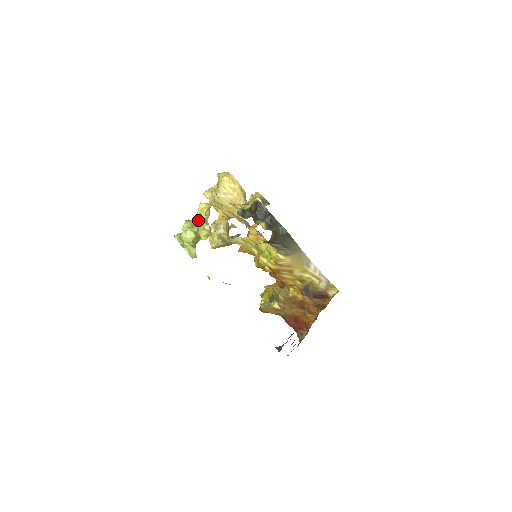
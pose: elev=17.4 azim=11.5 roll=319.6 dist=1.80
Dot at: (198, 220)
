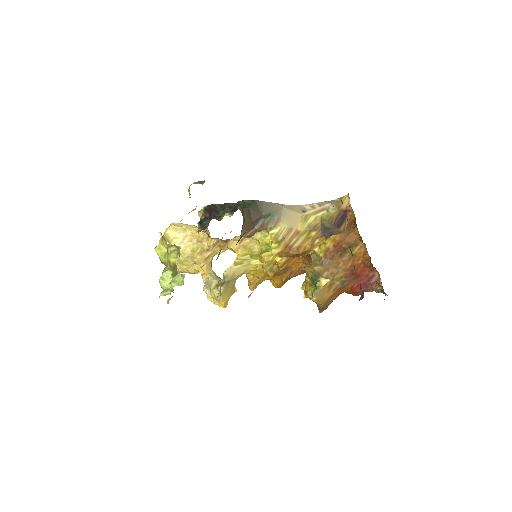
Dot at: (164, 260)
